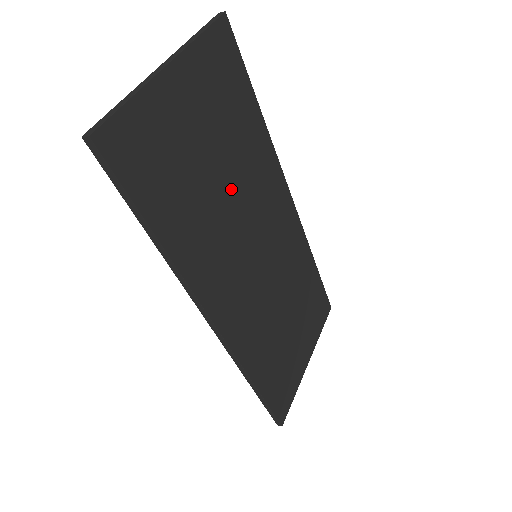
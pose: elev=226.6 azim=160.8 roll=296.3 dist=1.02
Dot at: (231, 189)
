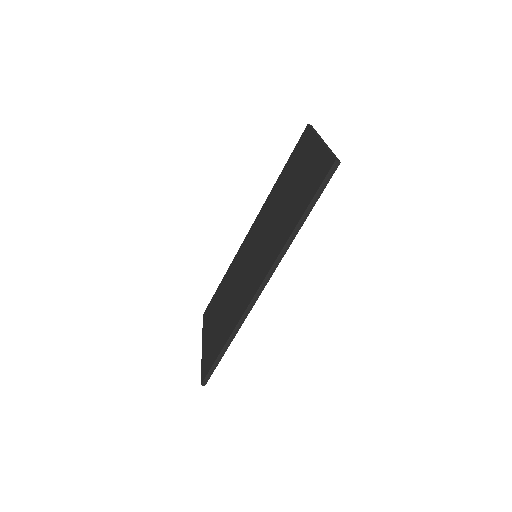
Dot at: occluded
